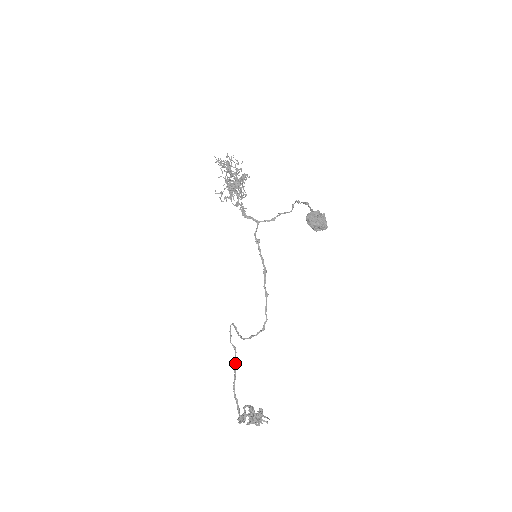
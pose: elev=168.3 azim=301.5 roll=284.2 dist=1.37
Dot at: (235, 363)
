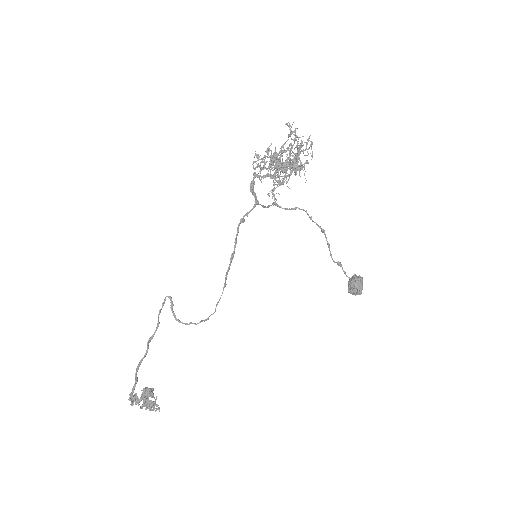
Dot at: (151, 339)
